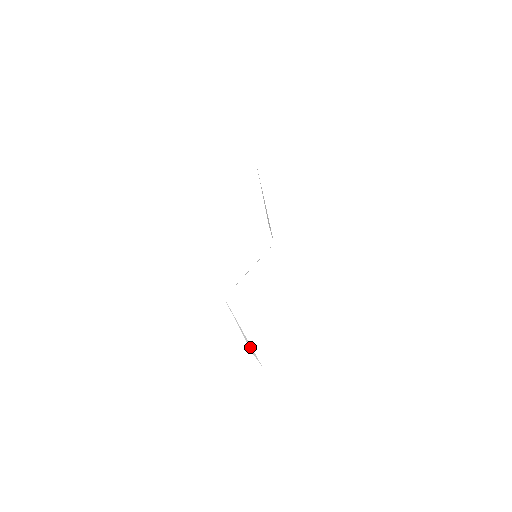
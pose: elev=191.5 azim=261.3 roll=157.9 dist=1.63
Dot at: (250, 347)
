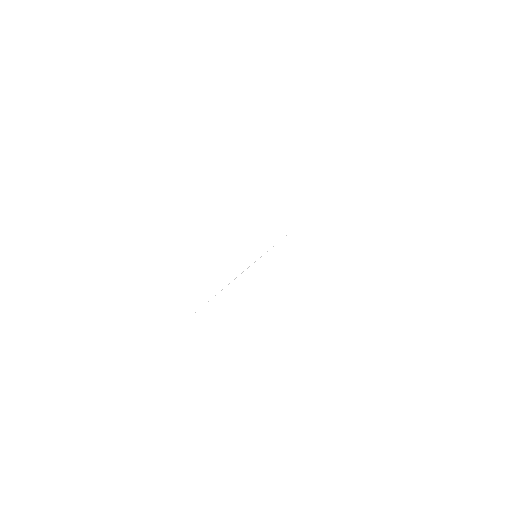
Dot at: occluded
